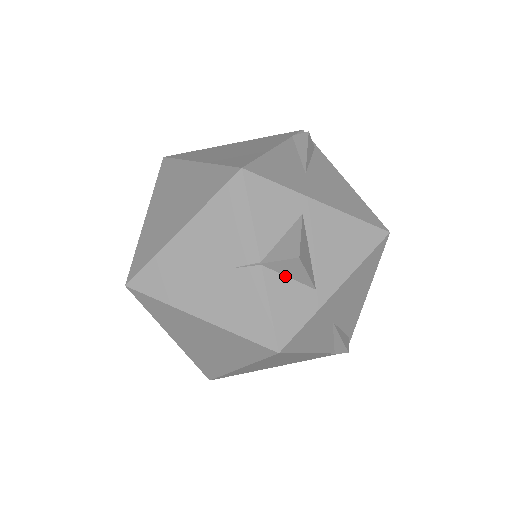
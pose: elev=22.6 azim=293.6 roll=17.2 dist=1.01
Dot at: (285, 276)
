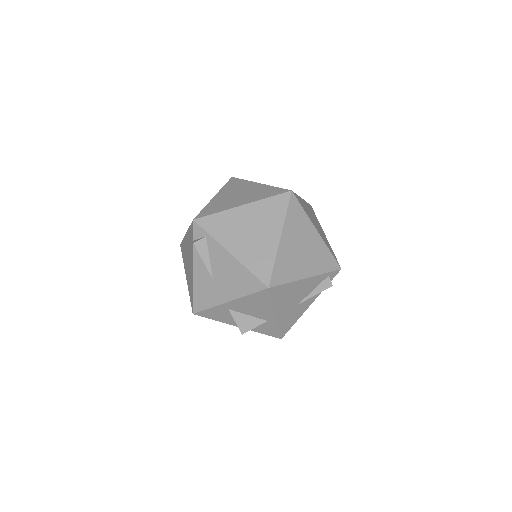
Dot at: occluded
